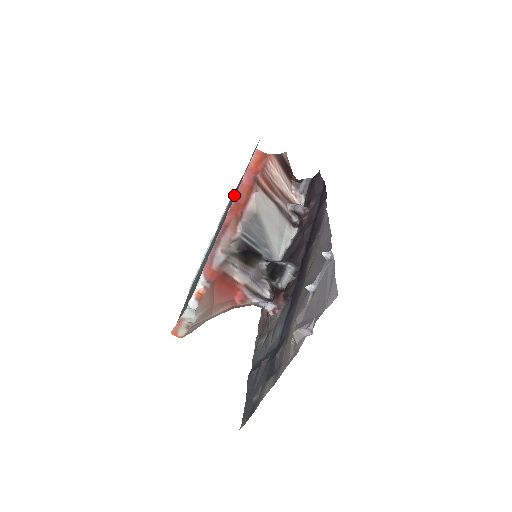
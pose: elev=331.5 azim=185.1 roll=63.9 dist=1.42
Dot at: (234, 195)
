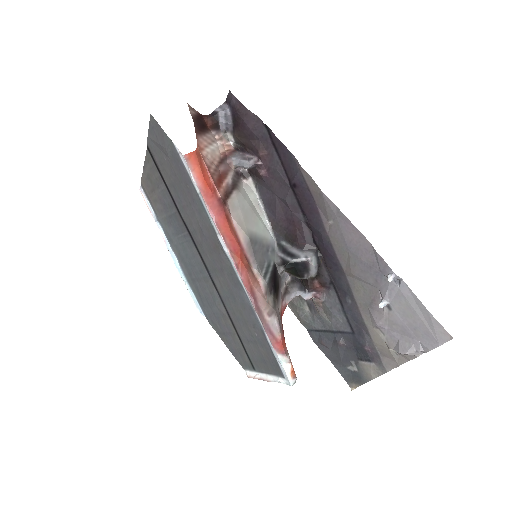
Dot at: (165, 196)
